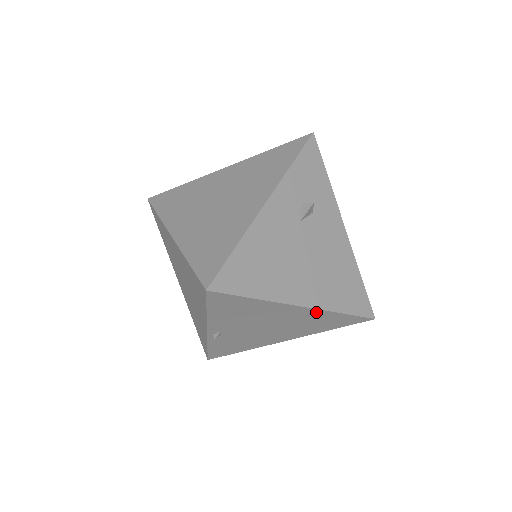
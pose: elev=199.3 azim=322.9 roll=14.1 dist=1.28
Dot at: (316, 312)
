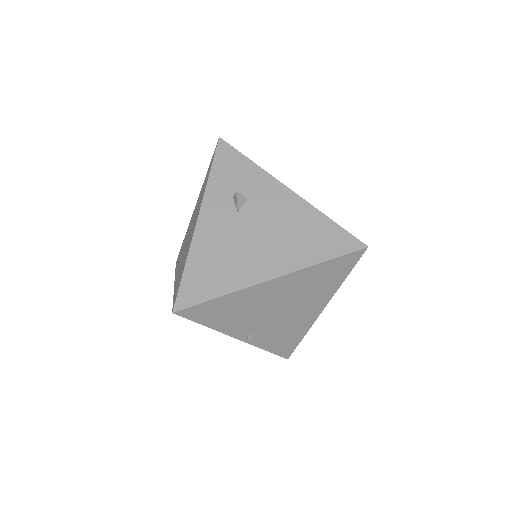
Dot at: (295, 276)
